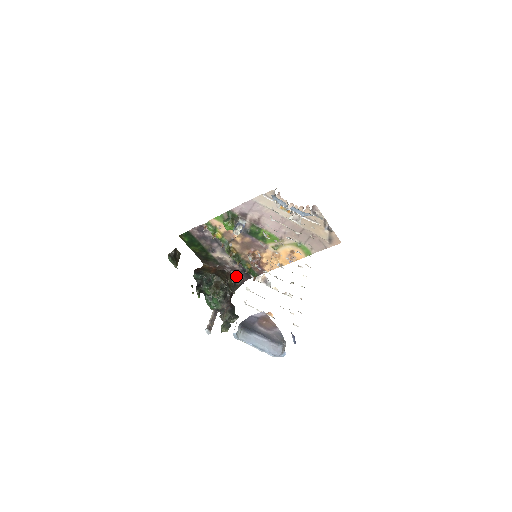
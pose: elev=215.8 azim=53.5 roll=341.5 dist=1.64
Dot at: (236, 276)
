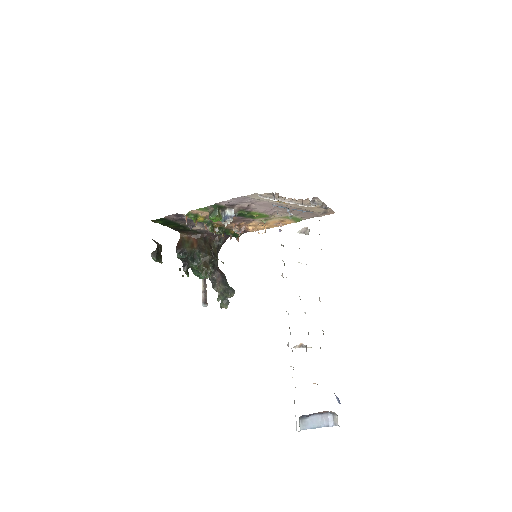
Dot at: (218, 239)
